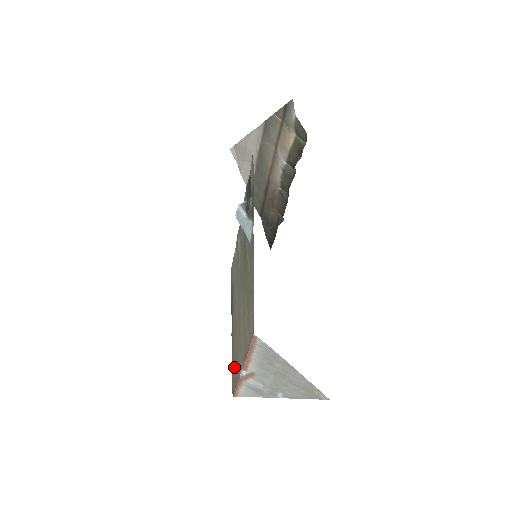
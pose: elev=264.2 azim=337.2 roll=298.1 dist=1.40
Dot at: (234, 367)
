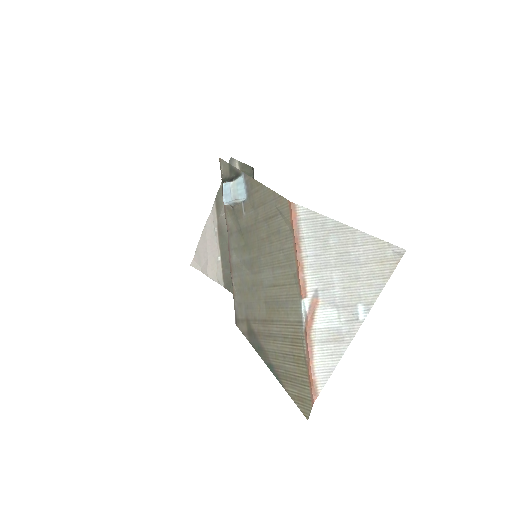
Dot at: (293, 368)
